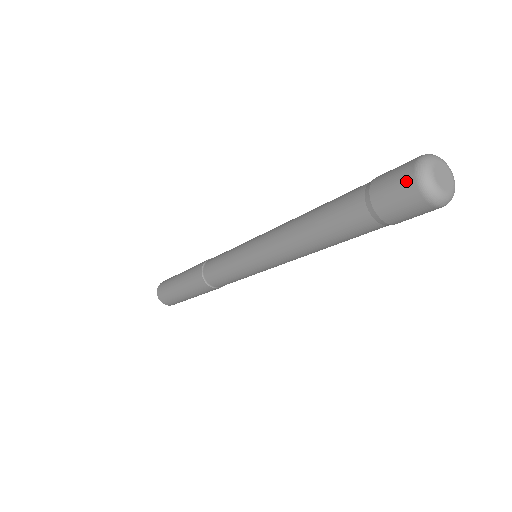
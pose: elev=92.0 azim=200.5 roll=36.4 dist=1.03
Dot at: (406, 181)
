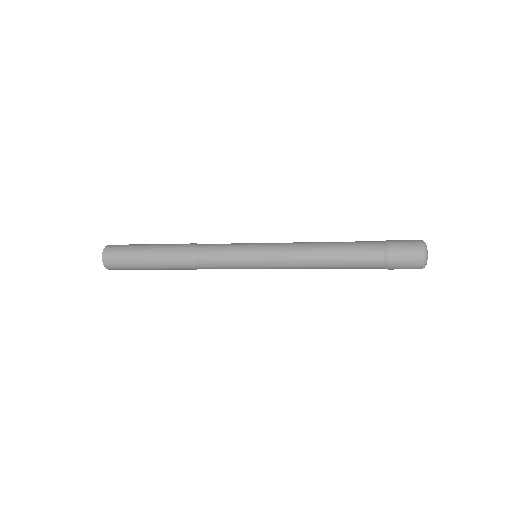
Dot at: (415, 244)
